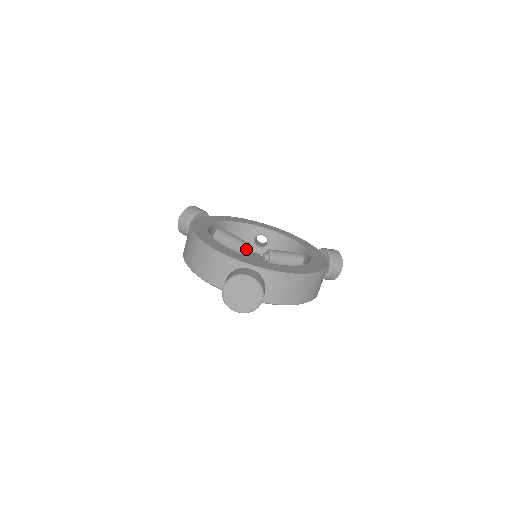
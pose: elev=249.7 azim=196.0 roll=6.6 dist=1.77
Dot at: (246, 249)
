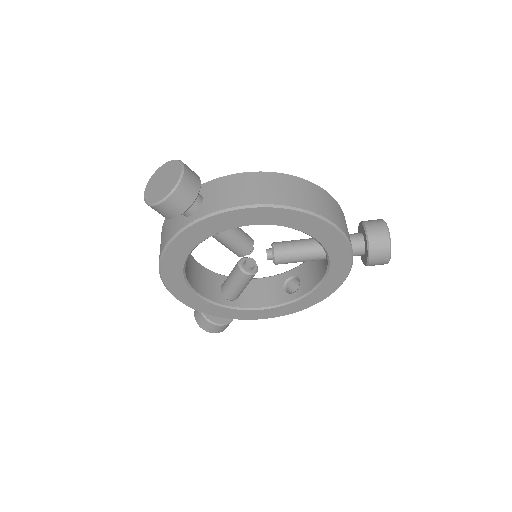
Dot at: (245, 260)
